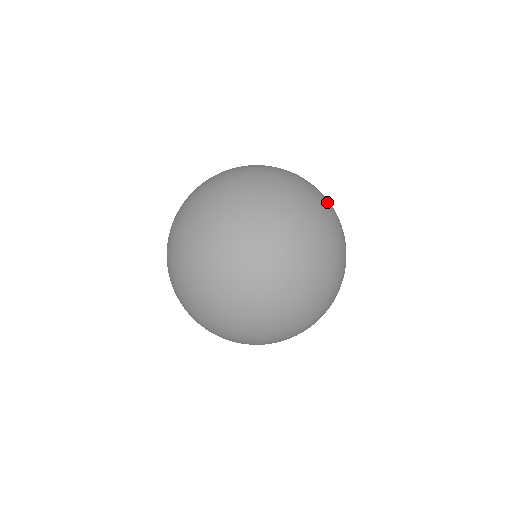
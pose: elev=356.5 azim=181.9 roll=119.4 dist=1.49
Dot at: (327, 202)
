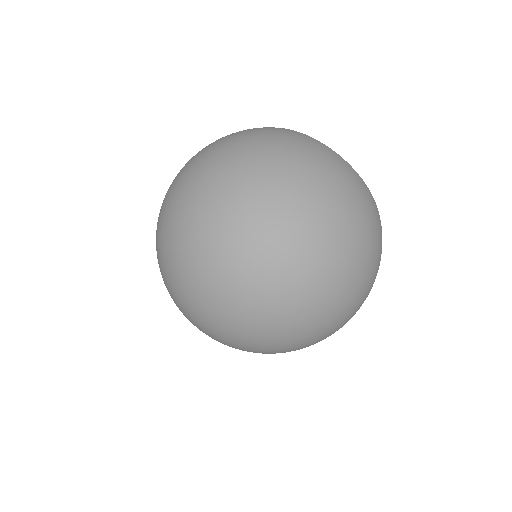
Dot at: occluded
